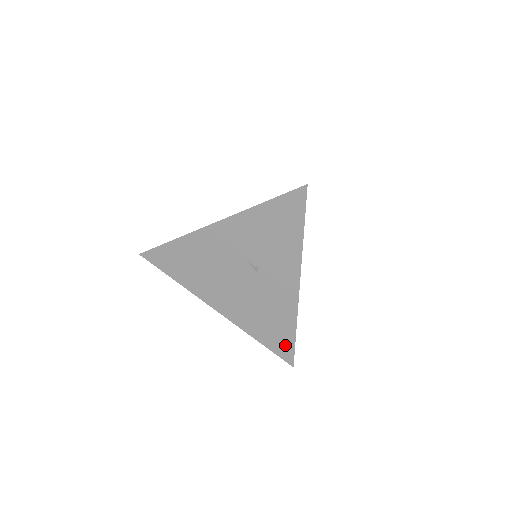
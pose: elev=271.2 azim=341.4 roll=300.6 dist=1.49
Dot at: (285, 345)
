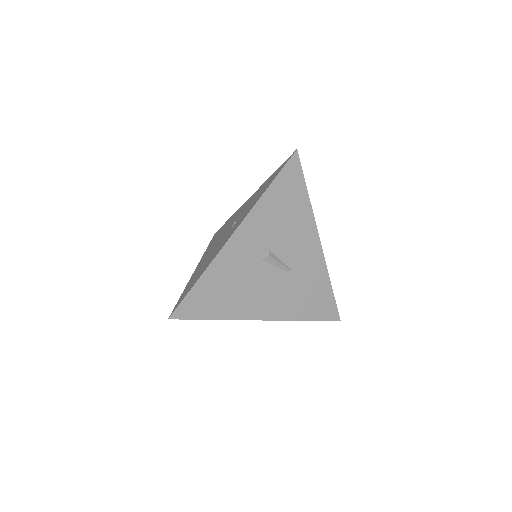
Dot at: (185, 294)
